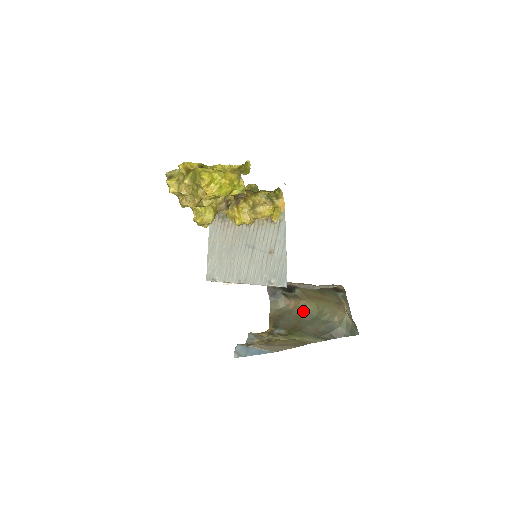
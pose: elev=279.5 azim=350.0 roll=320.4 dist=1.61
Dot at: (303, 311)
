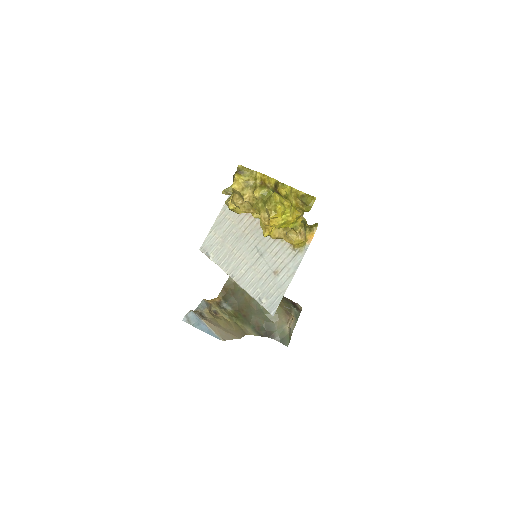
Dot at: occluded
